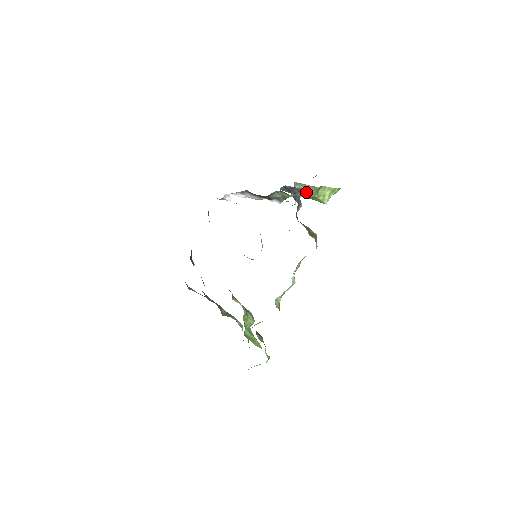
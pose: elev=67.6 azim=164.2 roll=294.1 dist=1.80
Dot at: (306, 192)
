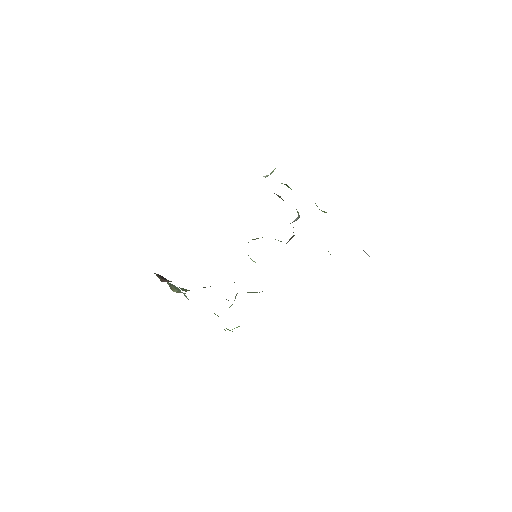
Dot at: occluded
